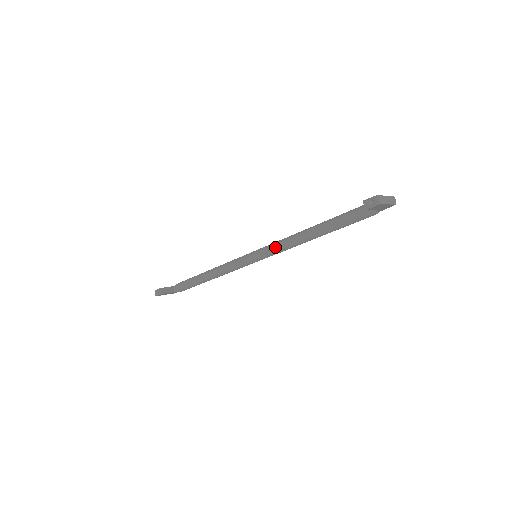
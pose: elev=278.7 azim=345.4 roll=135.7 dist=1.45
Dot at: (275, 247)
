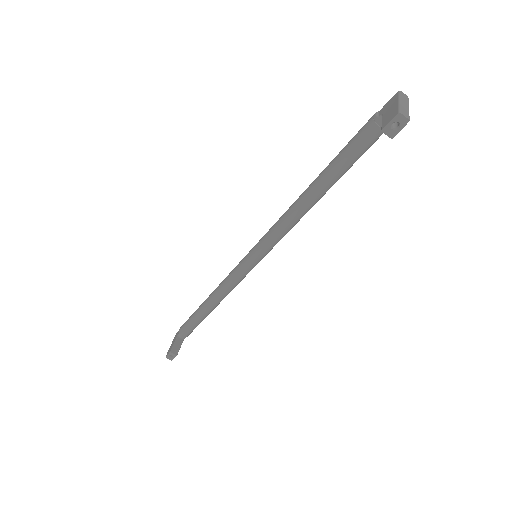
Dot at: (276, 236)
